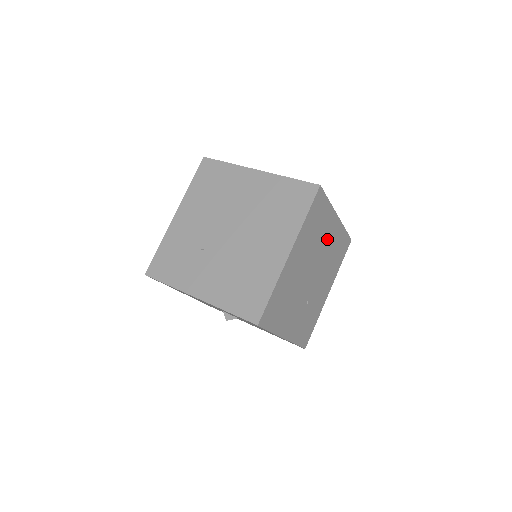
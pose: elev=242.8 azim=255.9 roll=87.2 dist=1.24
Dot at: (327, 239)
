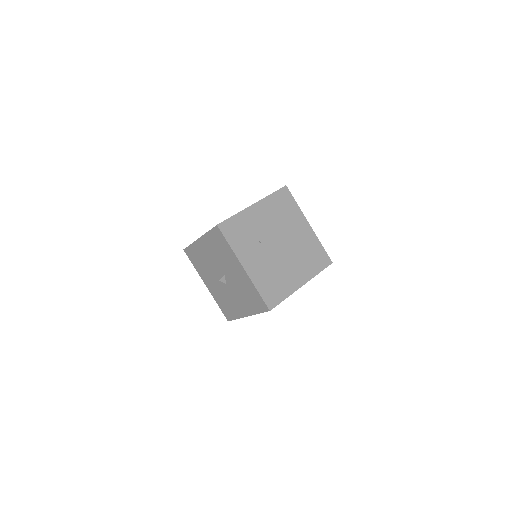
Dot at: occluded
